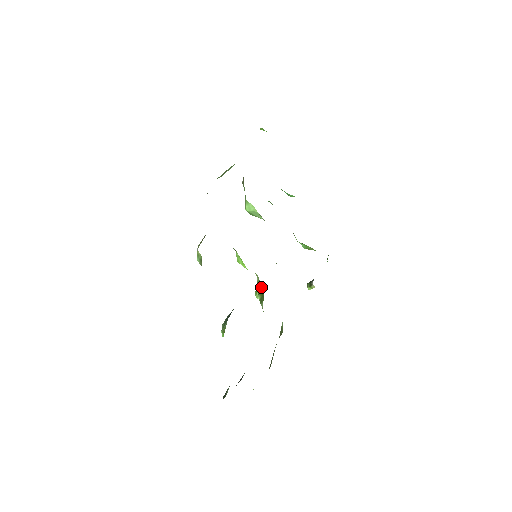
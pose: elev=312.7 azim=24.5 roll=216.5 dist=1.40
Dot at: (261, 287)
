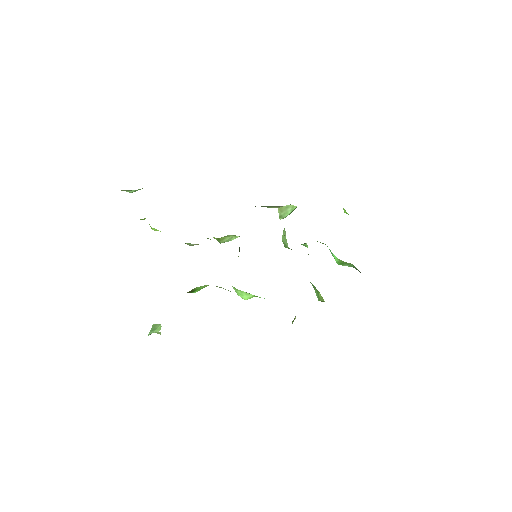
Dot at: occluded
